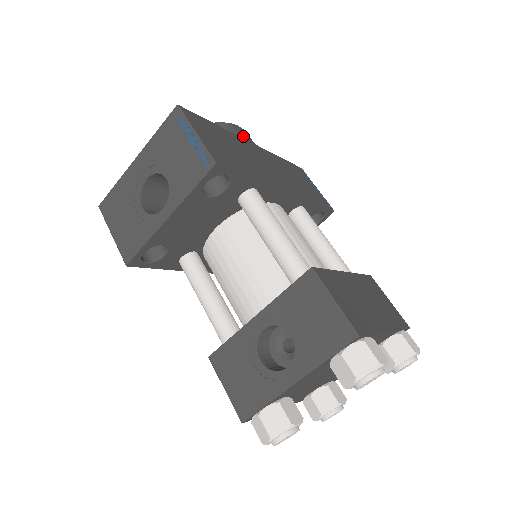
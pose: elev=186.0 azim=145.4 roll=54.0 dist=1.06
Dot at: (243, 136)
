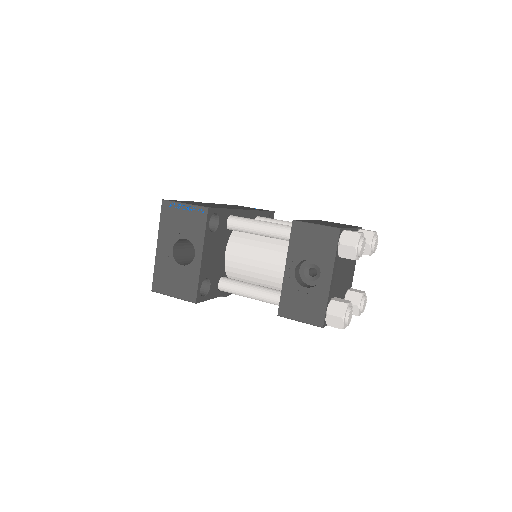
Dot at: occluded
